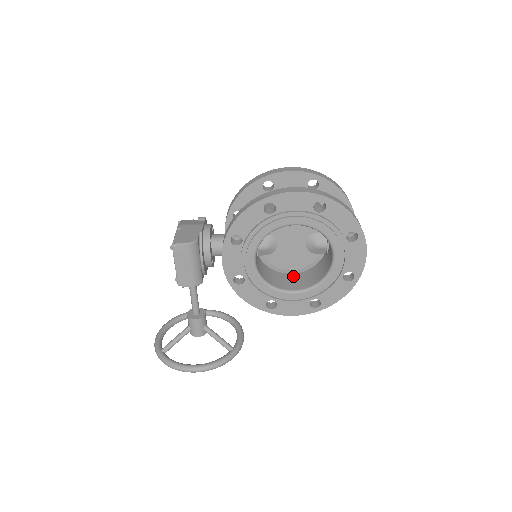
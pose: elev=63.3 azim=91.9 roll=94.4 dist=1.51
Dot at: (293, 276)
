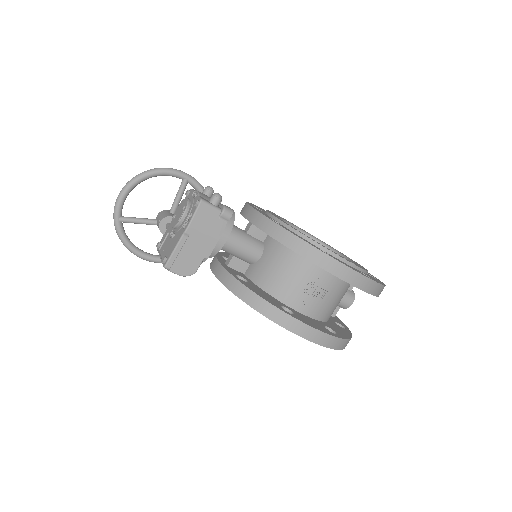
Dot at: occluded
